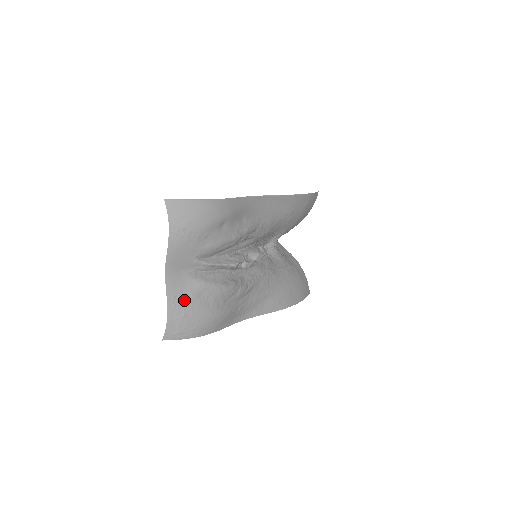
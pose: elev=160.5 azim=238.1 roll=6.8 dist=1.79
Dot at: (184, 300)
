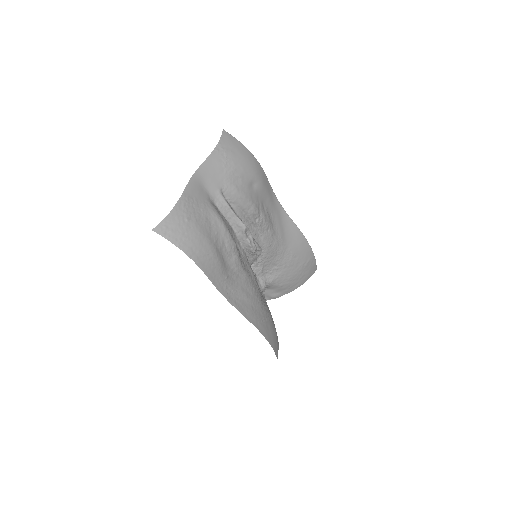
Dot at: (194, 208)
